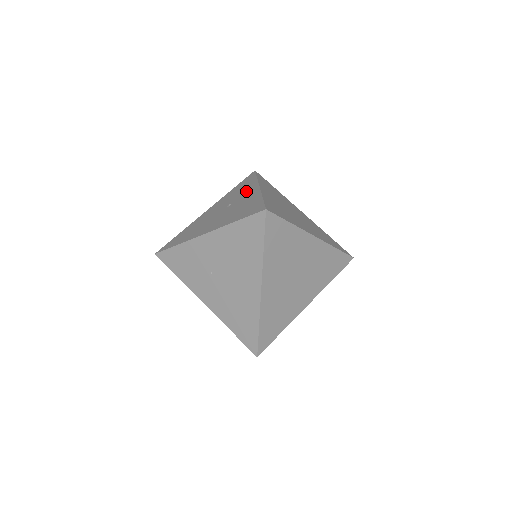
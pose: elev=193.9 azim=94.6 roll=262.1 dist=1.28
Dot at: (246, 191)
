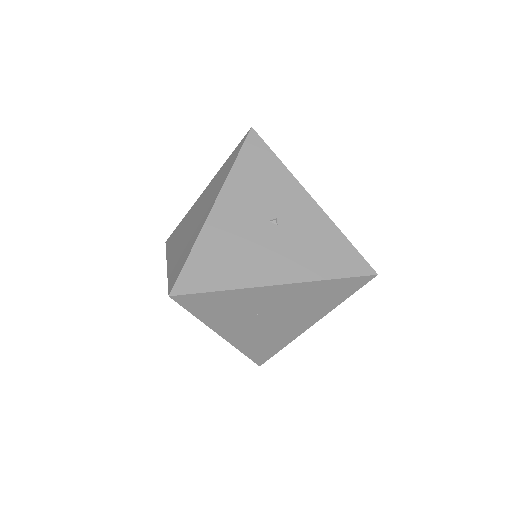
Dot at: (287, 195)
